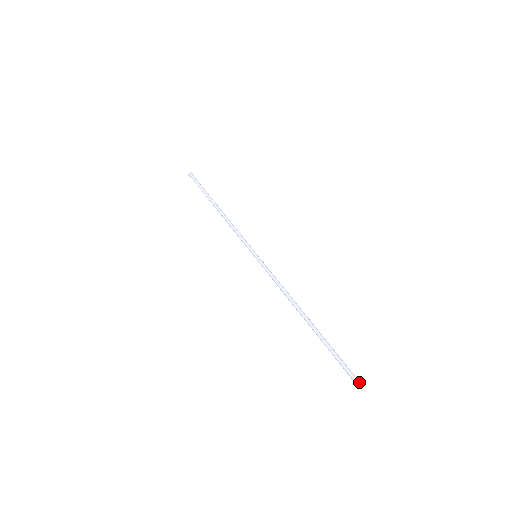
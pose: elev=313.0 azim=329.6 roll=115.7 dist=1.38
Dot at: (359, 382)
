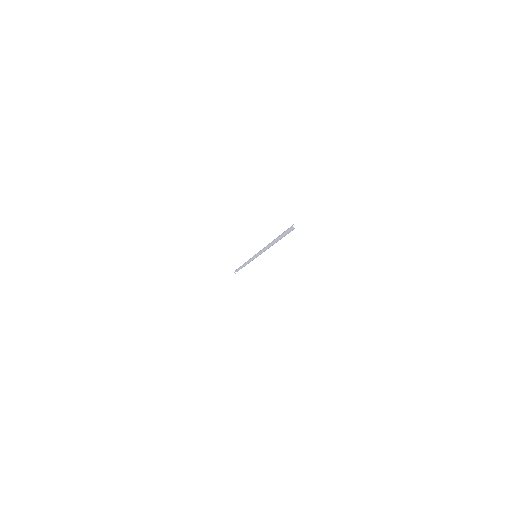
Dot at: (295, 225)
